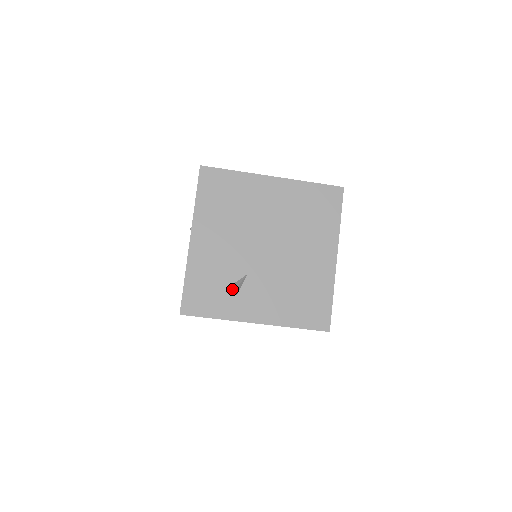
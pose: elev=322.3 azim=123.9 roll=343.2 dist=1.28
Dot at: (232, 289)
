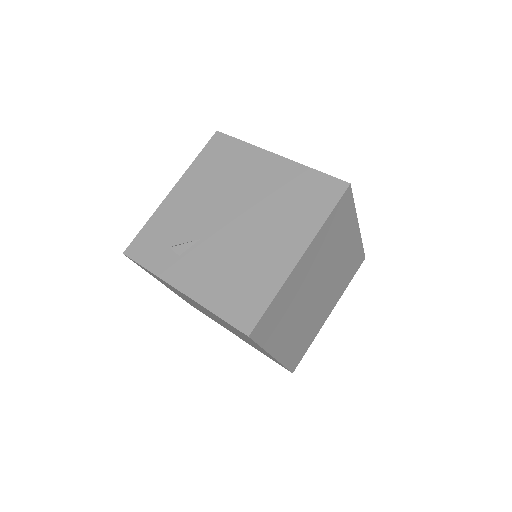
Dot at: (175, 245)
